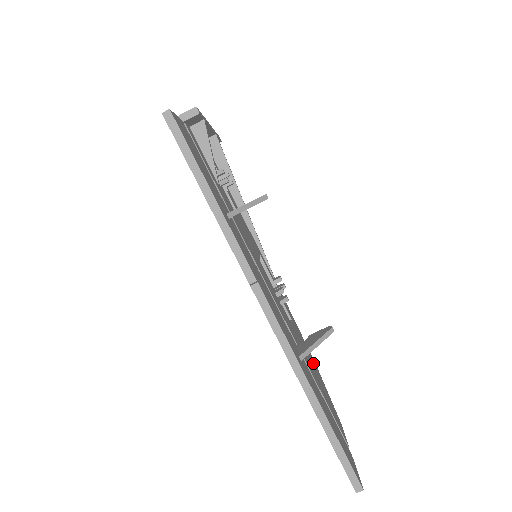
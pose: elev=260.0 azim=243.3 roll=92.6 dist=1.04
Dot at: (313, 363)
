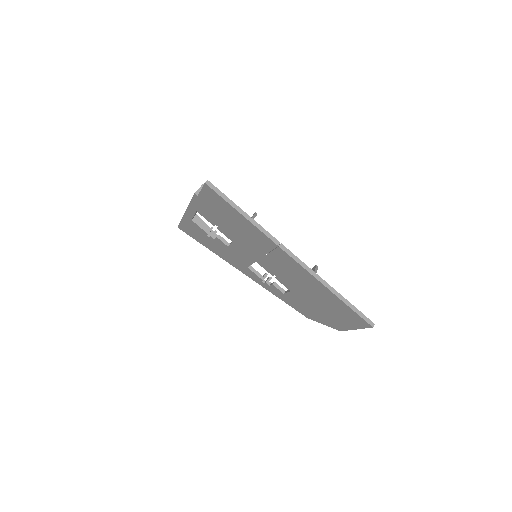
Dot at: occluded
